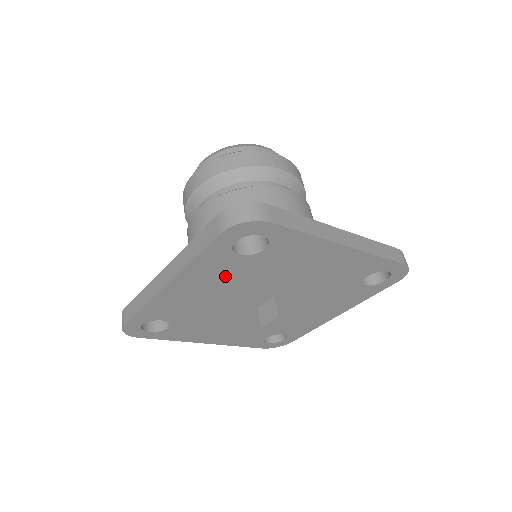
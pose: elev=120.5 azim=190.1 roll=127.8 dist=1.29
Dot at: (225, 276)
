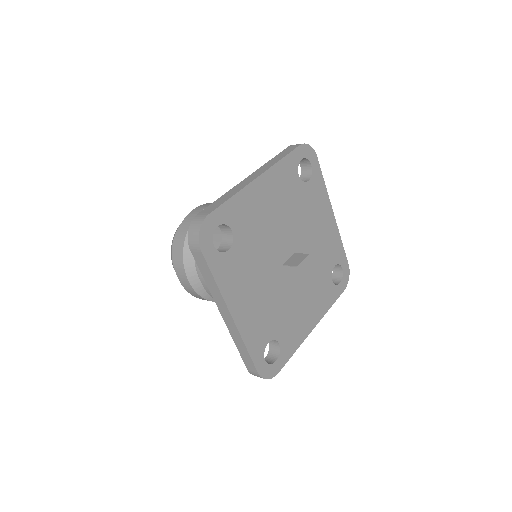
Dot at: (285, 195)
